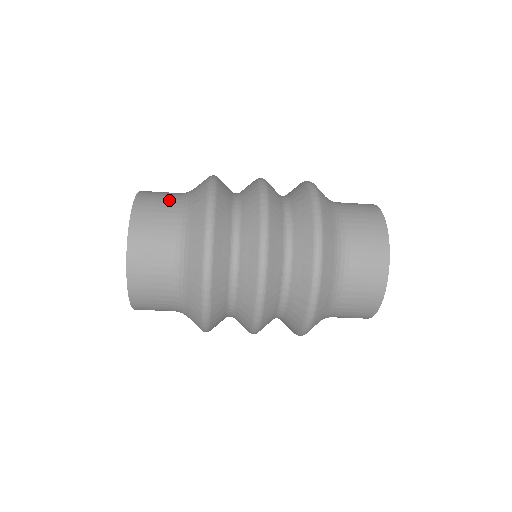
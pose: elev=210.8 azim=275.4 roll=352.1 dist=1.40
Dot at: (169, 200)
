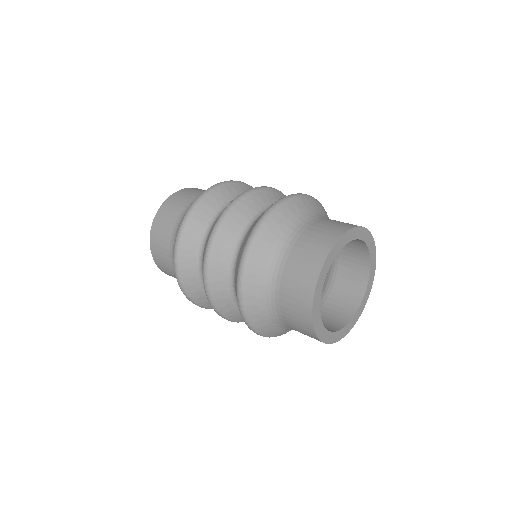
Dot at: (171, 270)
